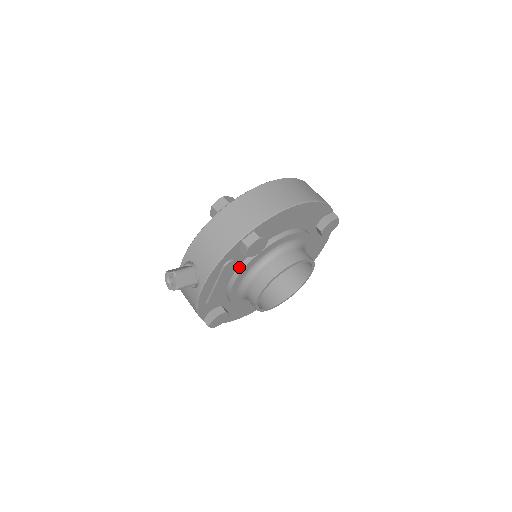
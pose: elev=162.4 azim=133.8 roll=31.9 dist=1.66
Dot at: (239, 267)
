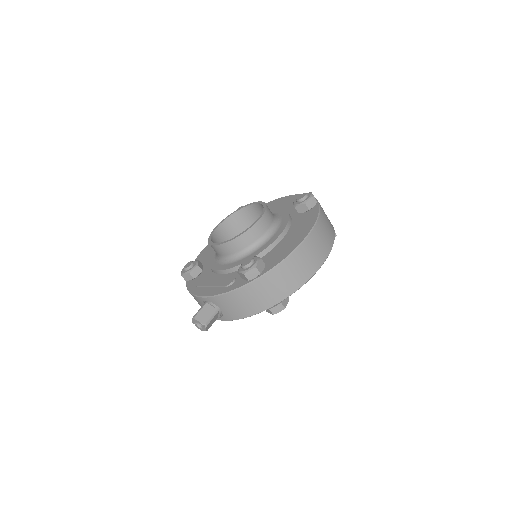
Dot at: occluded
